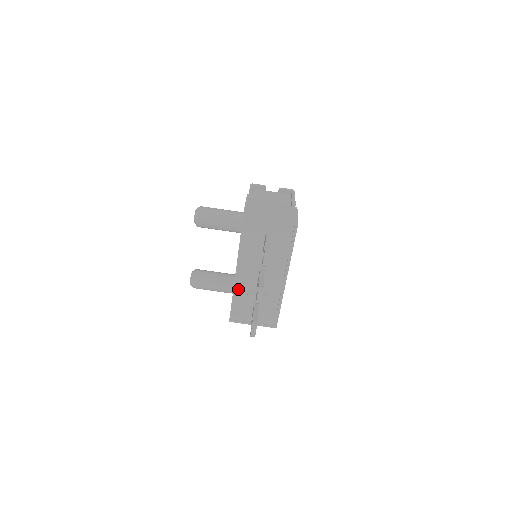
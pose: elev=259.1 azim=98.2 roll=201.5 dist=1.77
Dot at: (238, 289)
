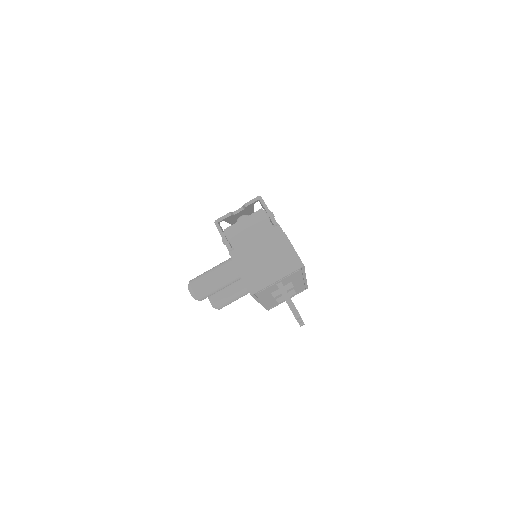
Dot at: (267, 303)
